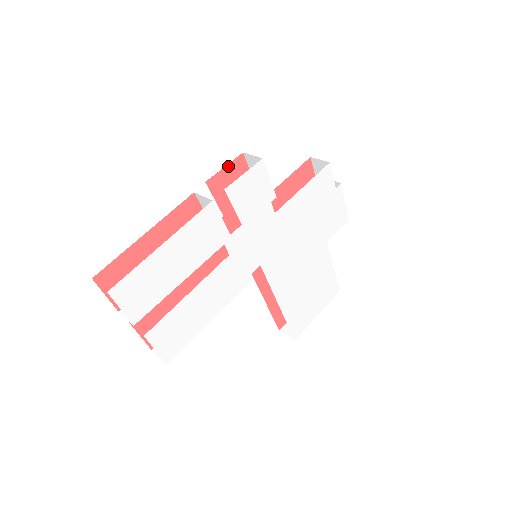
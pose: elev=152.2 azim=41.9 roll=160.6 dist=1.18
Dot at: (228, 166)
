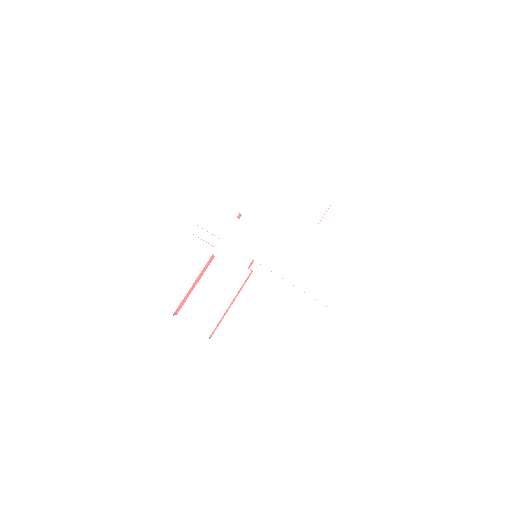
Dot at: occluded
